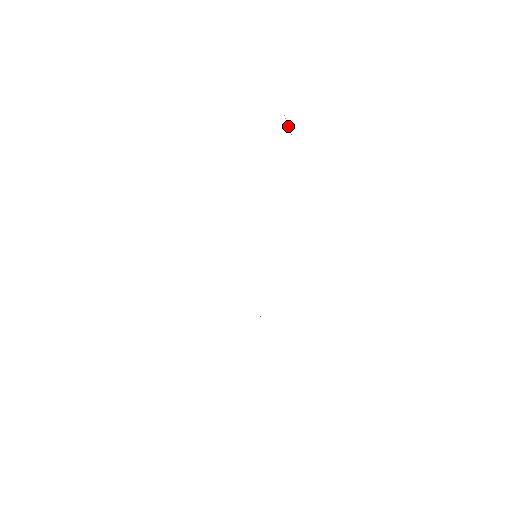
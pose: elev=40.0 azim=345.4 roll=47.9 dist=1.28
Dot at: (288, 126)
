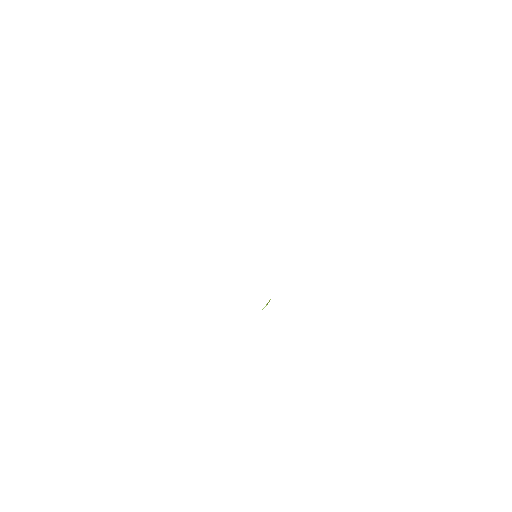
Dot at: occluded
